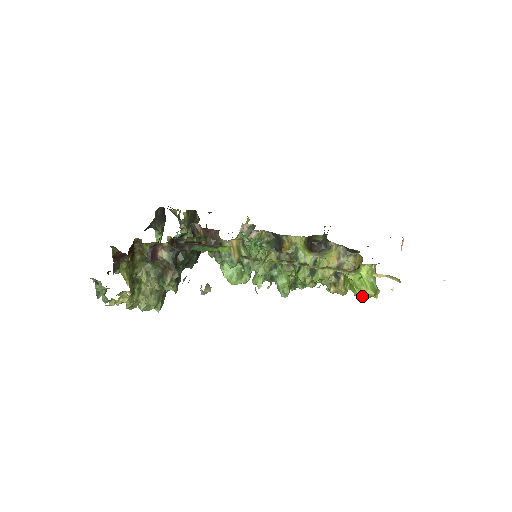
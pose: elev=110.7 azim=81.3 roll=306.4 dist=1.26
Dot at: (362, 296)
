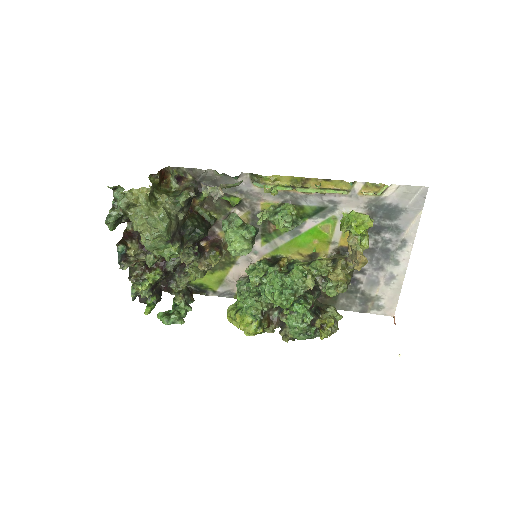
Dot at: (358, 219)
